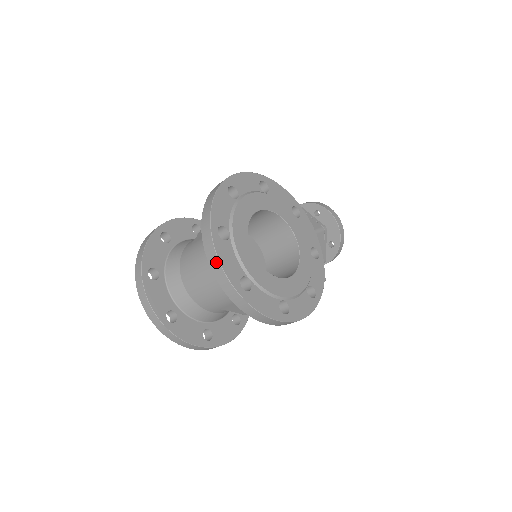
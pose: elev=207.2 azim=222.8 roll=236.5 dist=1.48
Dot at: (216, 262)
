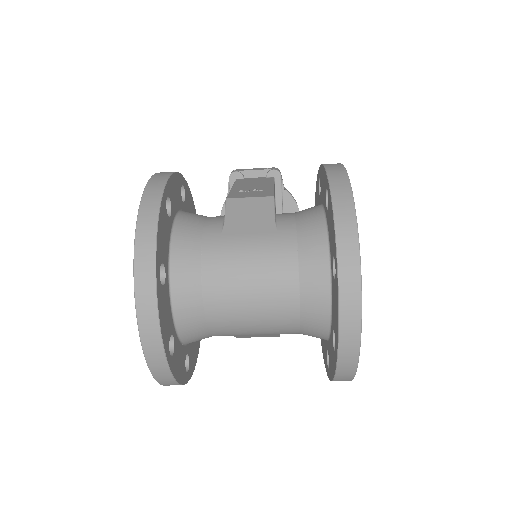
Dot at: (356, 314)
